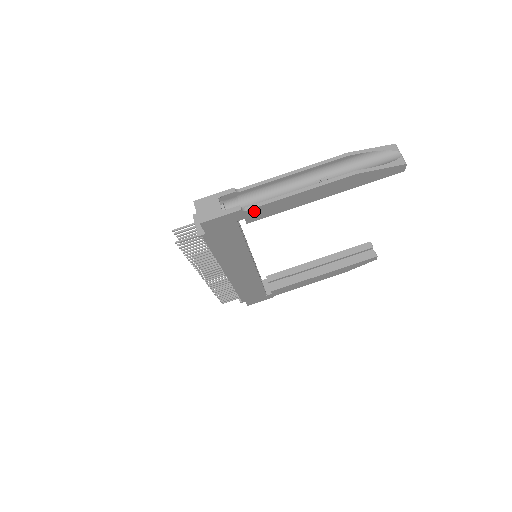
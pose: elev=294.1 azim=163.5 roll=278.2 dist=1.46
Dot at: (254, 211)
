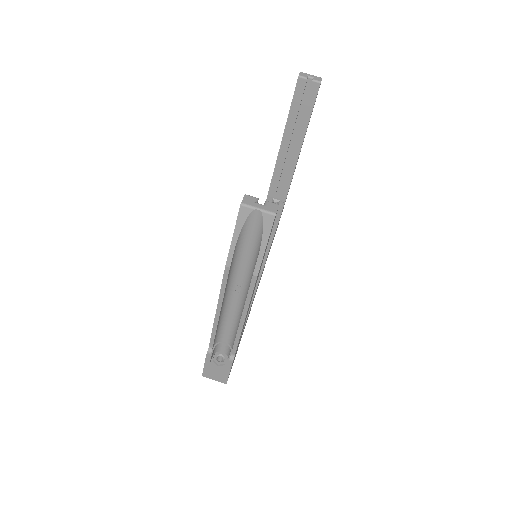
Dot at: occluded
